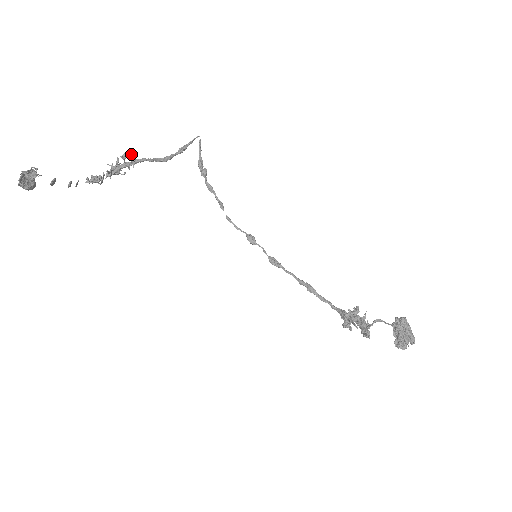
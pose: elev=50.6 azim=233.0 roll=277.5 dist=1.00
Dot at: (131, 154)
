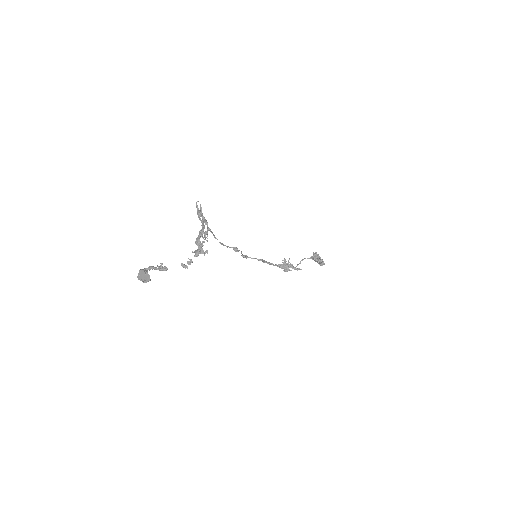
Dot at: occluded
